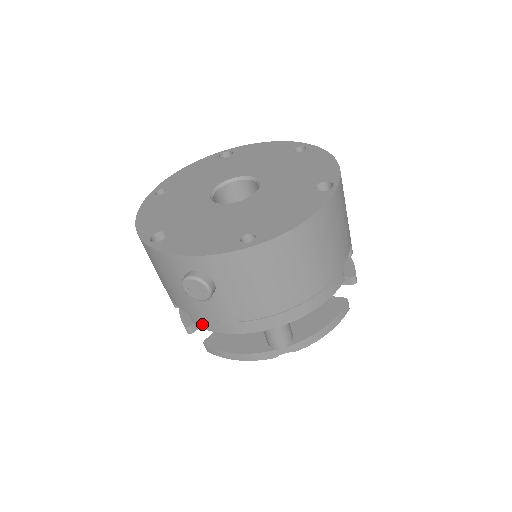
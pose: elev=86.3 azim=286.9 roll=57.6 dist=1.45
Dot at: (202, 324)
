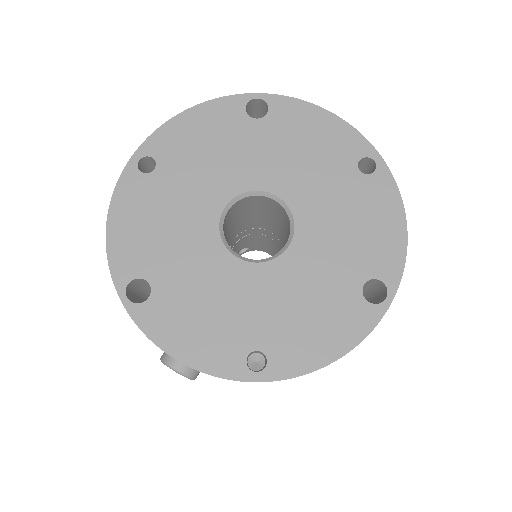
Dot at: occluded
